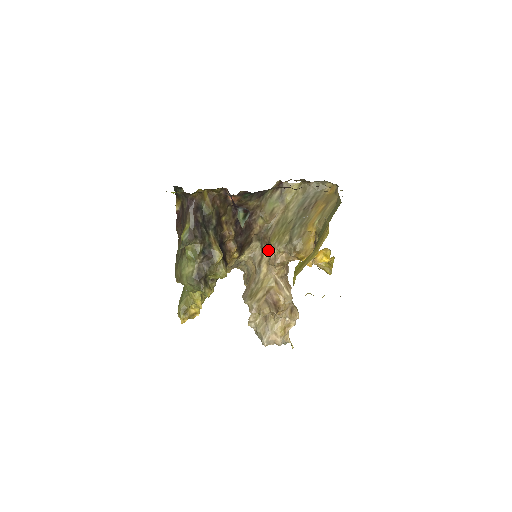
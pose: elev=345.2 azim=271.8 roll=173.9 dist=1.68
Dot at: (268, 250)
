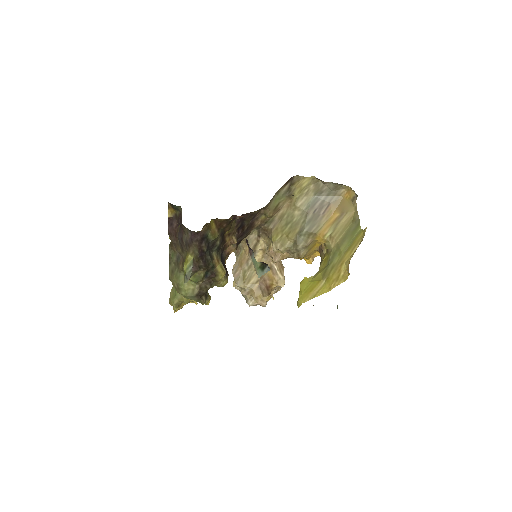
Dot at: (266, 240)
